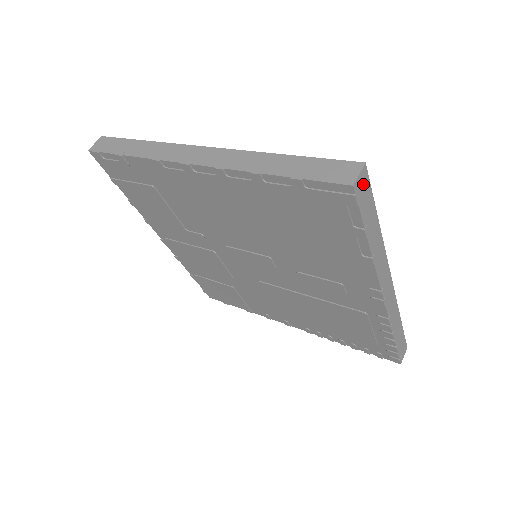
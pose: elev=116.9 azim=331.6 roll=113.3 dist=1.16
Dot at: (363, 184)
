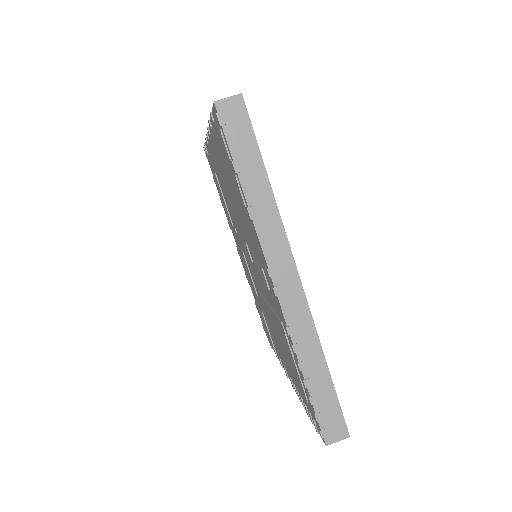
Dot at: (235, 112)
